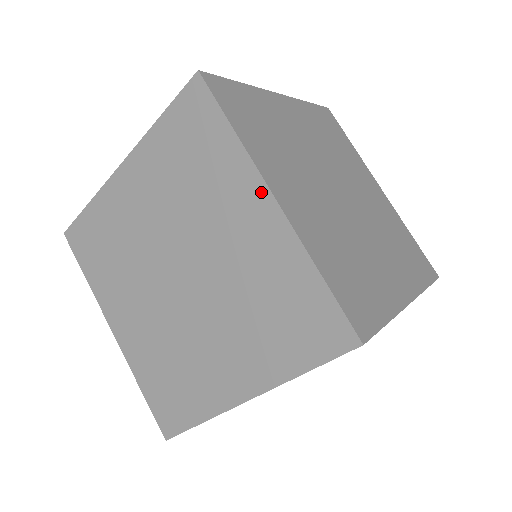
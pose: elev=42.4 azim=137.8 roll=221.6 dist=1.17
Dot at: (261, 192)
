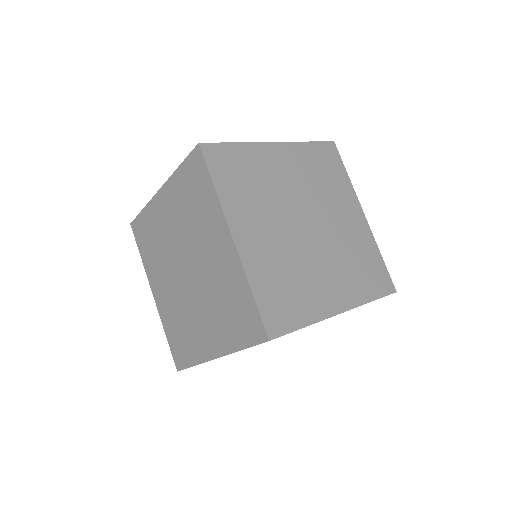
Dot at: (226, 231)
